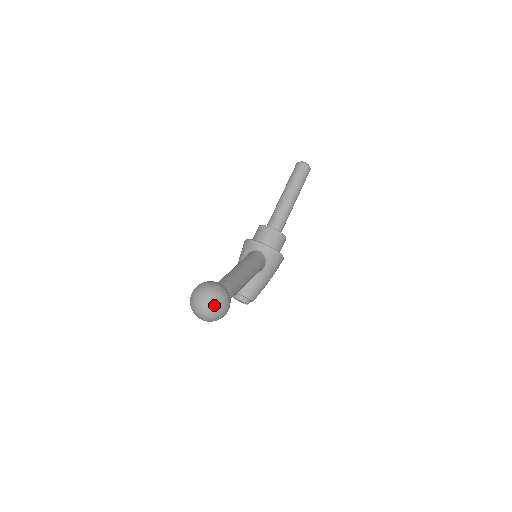
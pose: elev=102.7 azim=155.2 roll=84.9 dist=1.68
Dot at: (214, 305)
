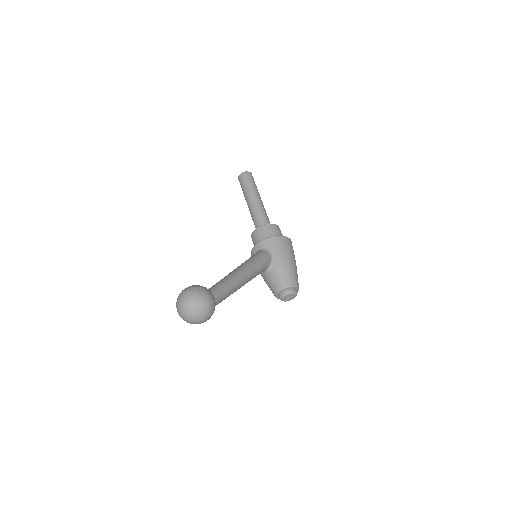
Dot at: (187, 301)
